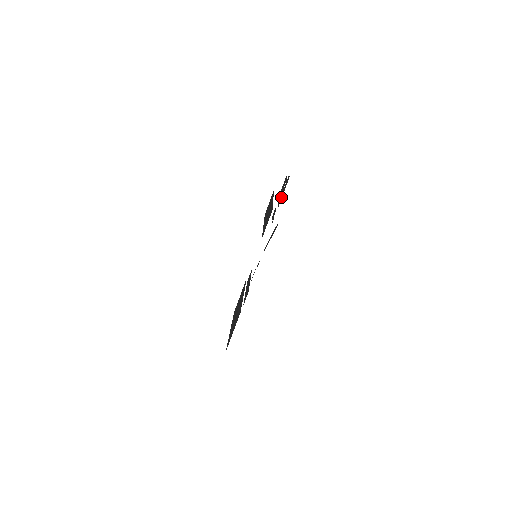
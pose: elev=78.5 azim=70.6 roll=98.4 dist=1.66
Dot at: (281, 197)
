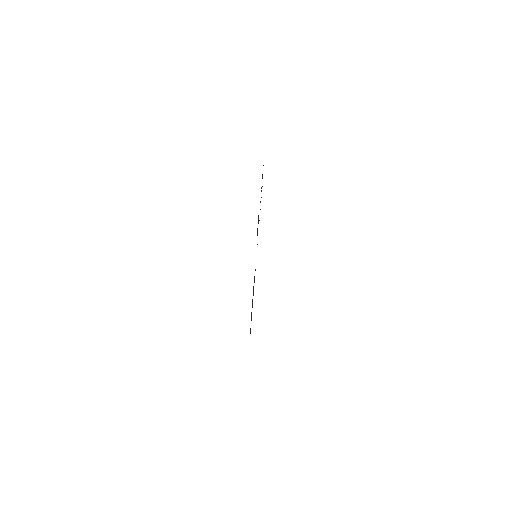
Dot at: occluded
